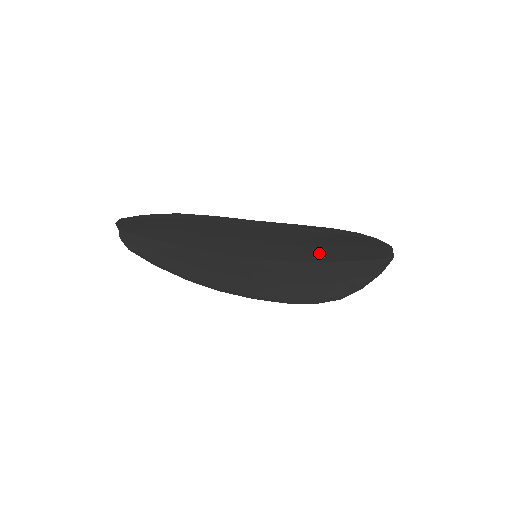
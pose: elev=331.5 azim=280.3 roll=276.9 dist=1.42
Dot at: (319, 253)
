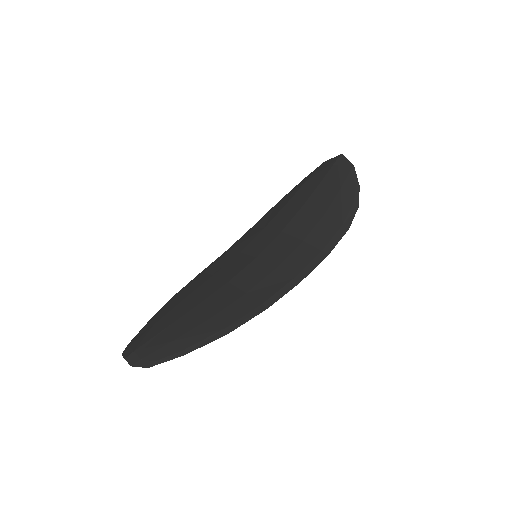
Dot at: (309, 219)
